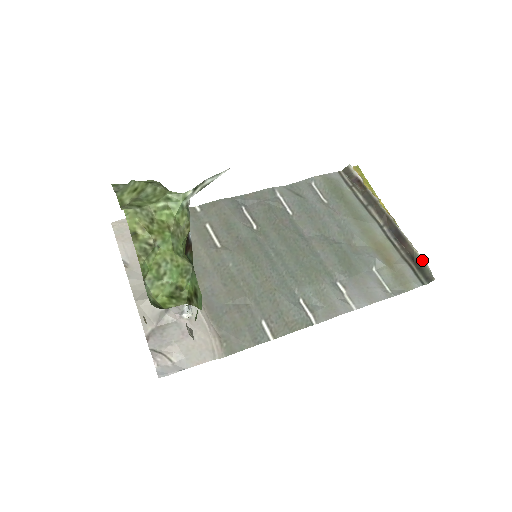
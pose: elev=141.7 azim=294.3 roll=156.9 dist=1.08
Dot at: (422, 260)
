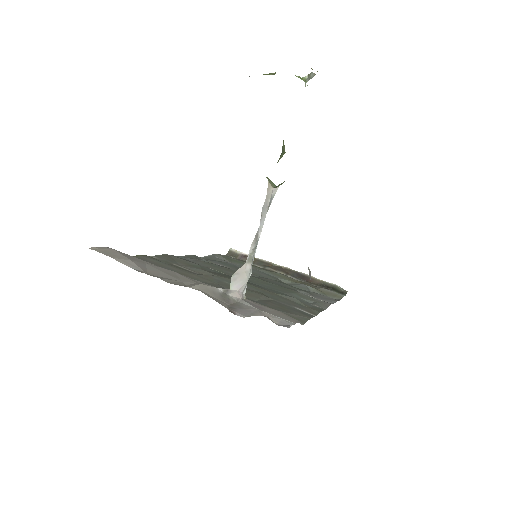
Dot at: (330, 283)
